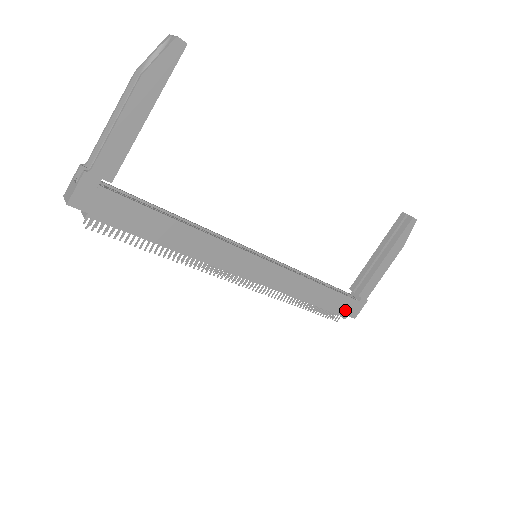
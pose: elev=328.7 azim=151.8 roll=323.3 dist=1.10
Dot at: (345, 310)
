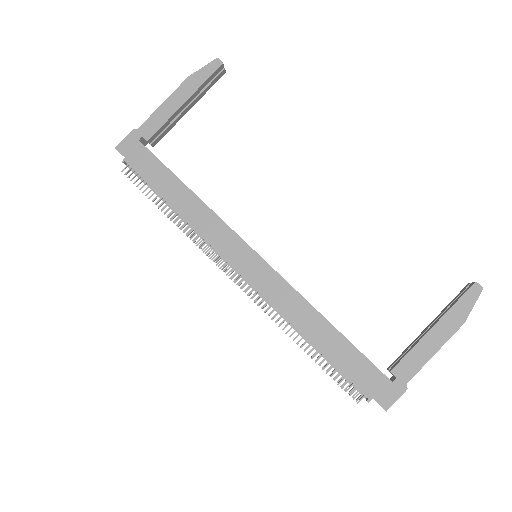
Dot at: (368, 385)
